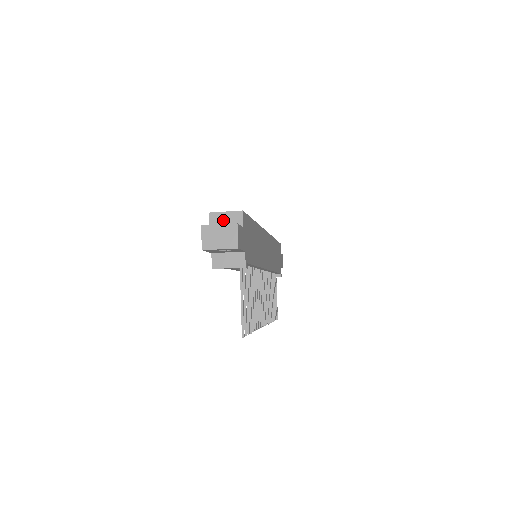
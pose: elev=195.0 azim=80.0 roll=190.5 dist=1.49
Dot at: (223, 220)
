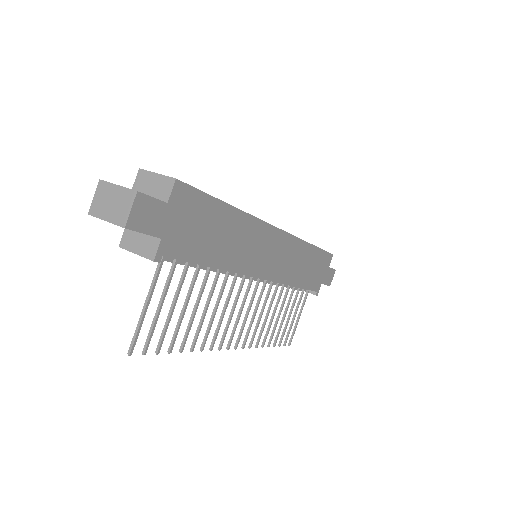
Dot at: (150, 184)
